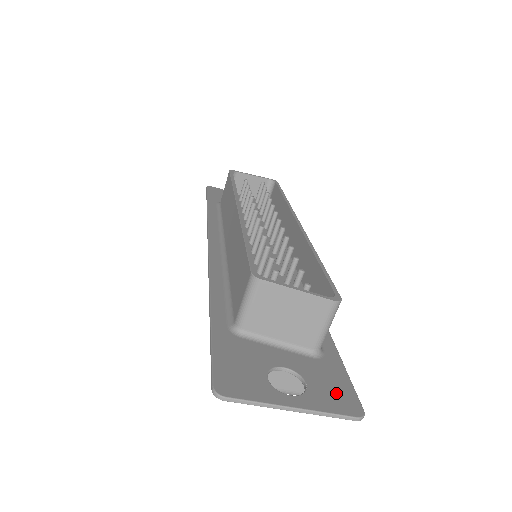
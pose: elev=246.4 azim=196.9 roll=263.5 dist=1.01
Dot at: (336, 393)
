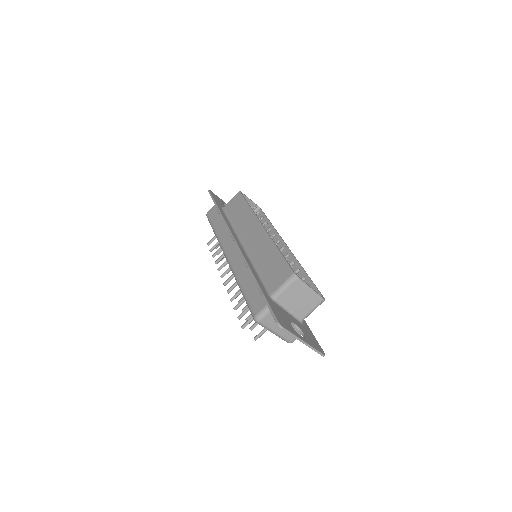
Dot at: (314, 342)
